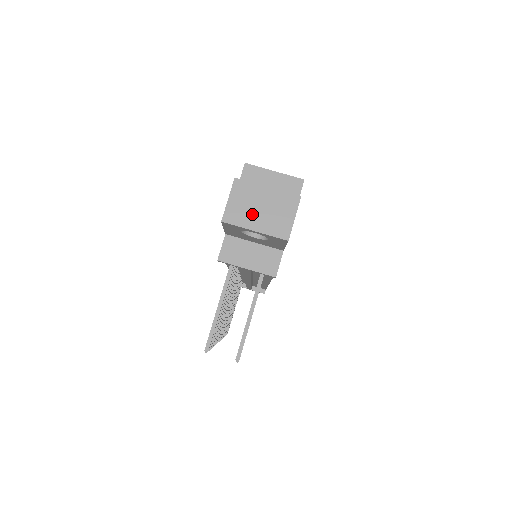
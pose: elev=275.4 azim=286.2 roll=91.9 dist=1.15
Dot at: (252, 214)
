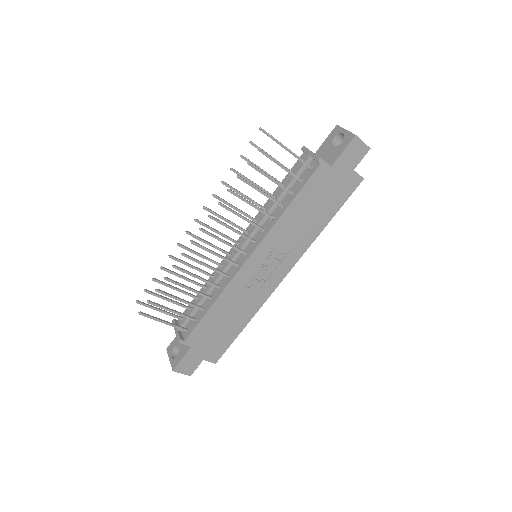
Dot at: occluded
